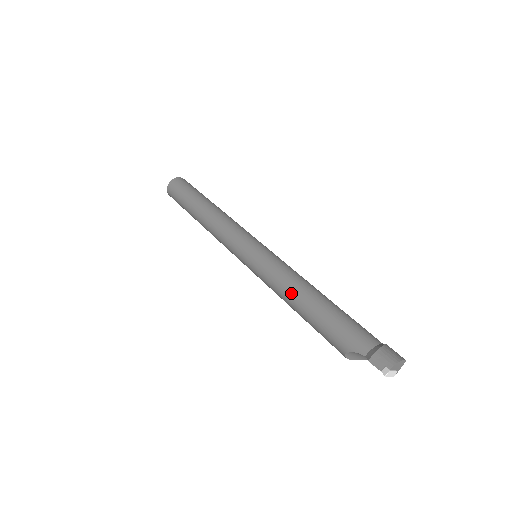
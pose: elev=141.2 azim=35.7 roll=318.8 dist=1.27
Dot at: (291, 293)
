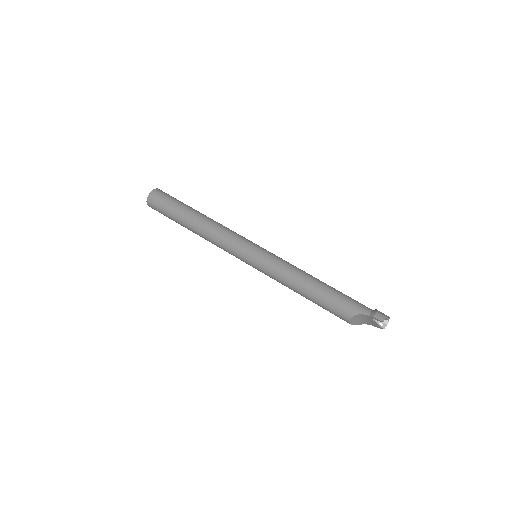
Dot at: (303, 279)
